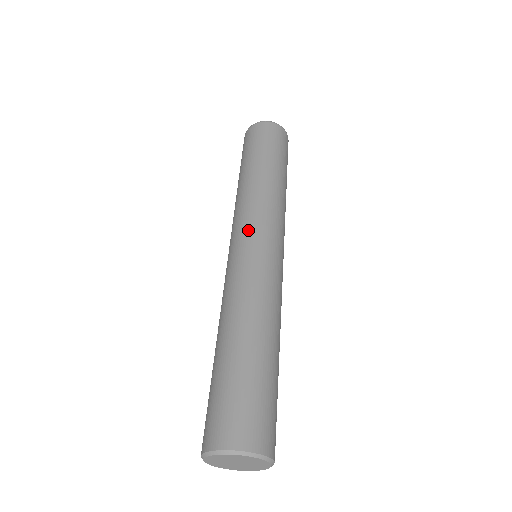
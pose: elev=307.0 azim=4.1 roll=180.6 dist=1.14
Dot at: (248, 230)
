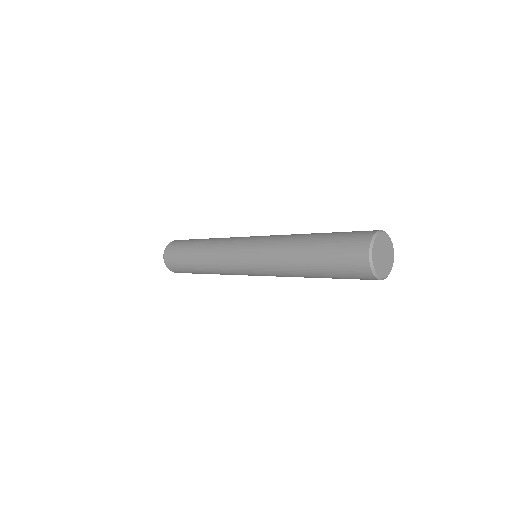
Dot at: (239, 244)
